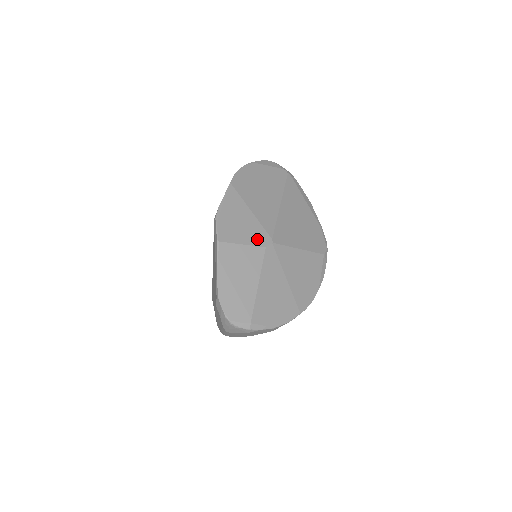
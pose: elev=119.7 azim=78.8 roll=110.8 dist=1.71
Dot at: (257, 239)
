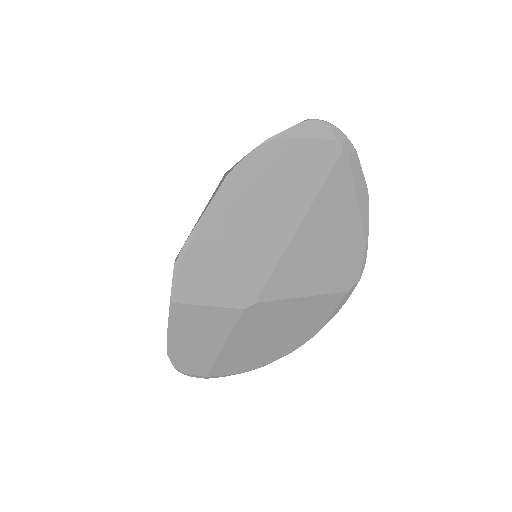
Dot at: (234, 298)
